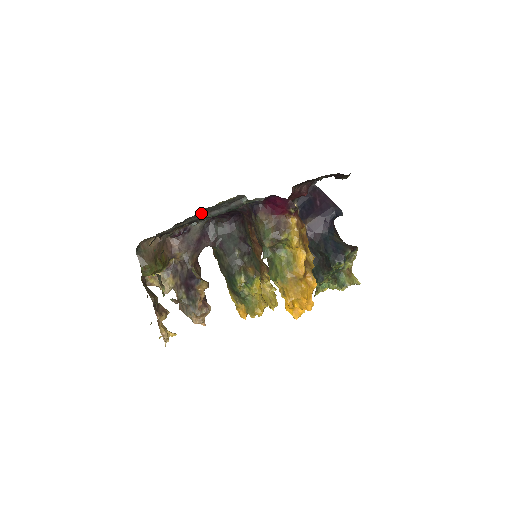
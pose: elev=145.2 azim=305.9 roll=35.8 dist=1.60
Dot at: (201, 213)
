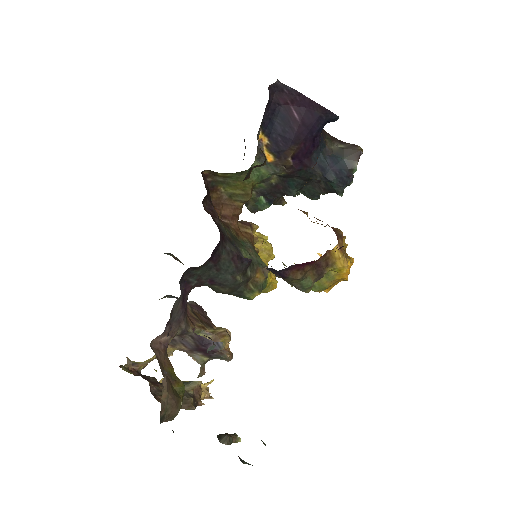
Dot at: occluded
